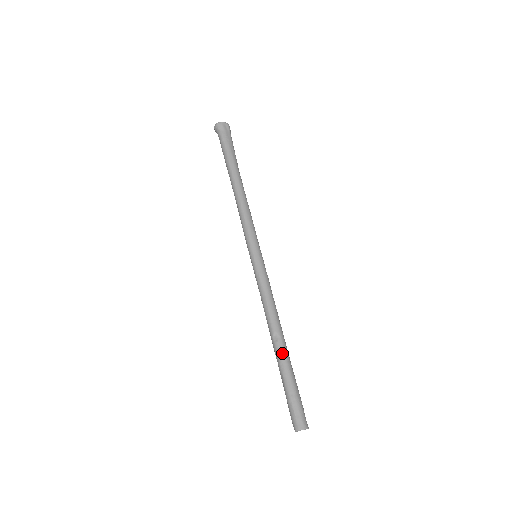
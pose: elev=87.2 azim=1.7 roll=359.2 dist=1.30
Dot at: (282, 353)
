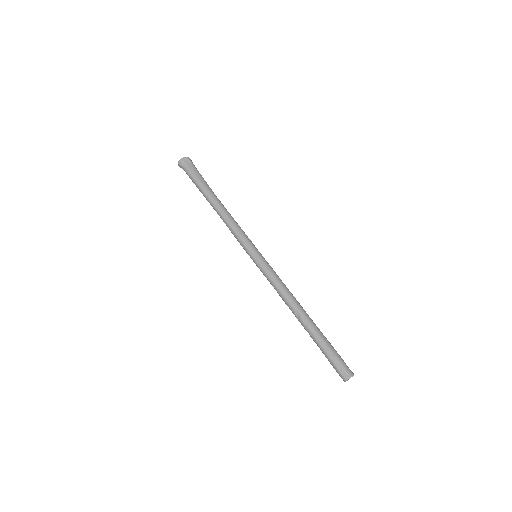
Dot at: (308, 325)
